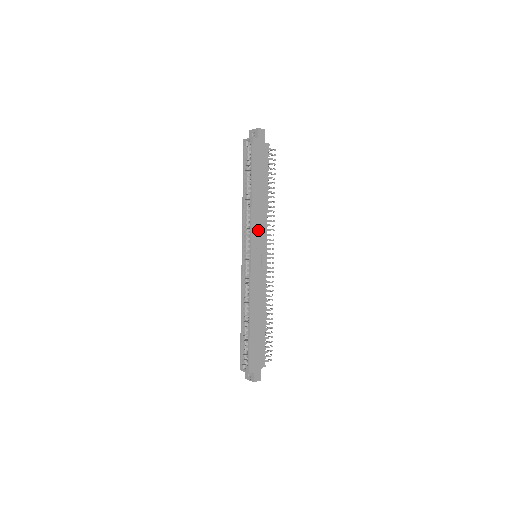
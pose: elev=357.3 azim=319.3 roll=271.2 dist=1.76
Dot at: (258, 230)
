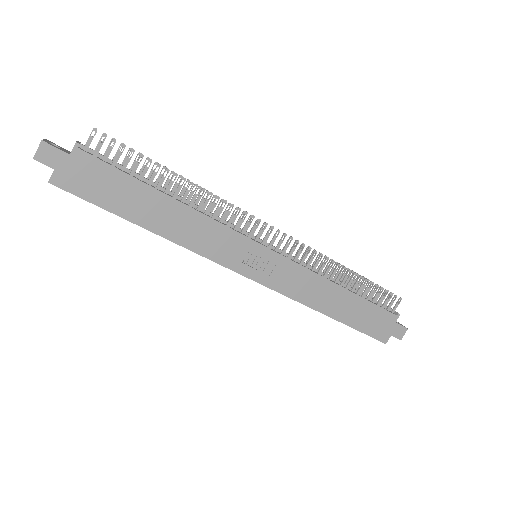
Dot at: (219, 246)
